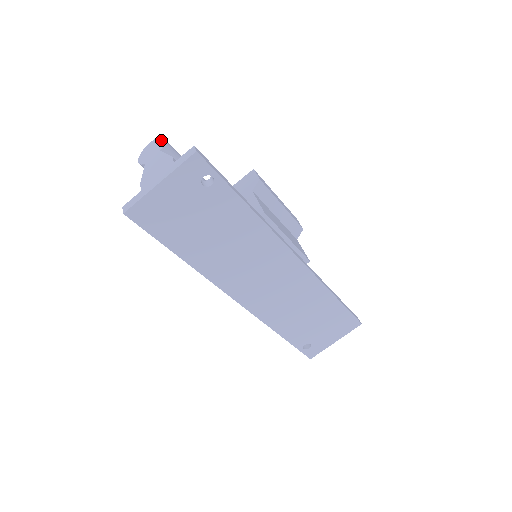
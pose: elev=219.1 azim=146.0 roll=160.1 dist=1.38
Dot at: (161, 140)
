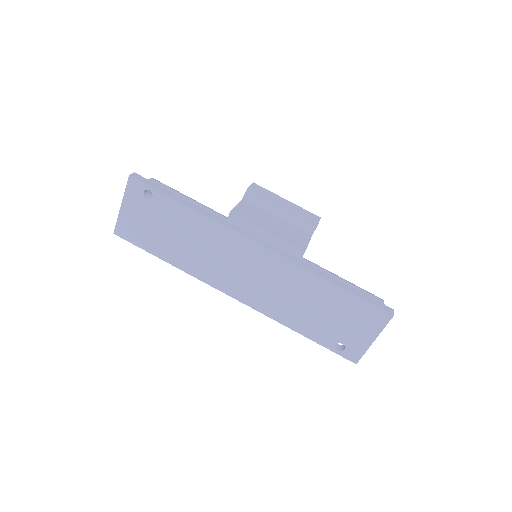
Dot at: (150, 180)
